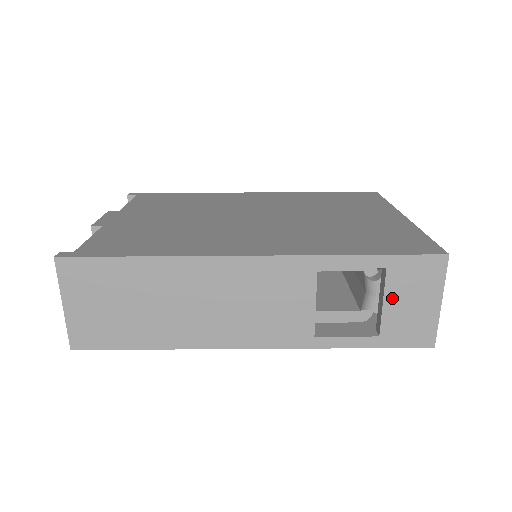
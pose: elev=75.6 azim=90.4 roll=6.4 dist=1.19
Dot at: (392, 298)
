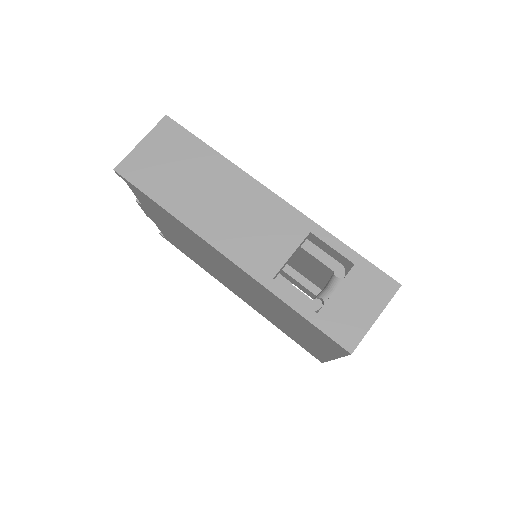
Dot at: (345, 289)
